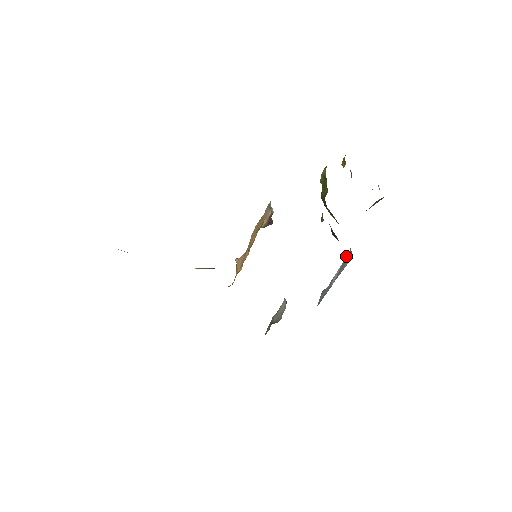
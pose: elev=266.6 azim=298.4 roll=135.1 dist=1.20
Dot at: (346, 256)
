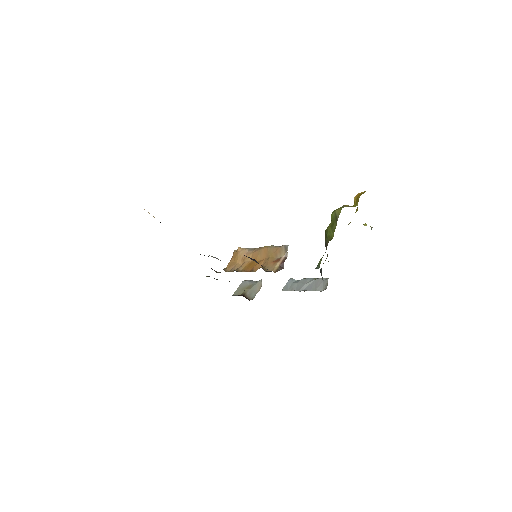
Dot at: (321, 279)
